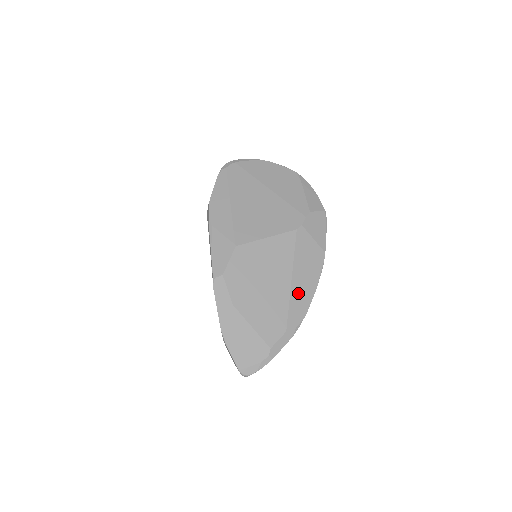
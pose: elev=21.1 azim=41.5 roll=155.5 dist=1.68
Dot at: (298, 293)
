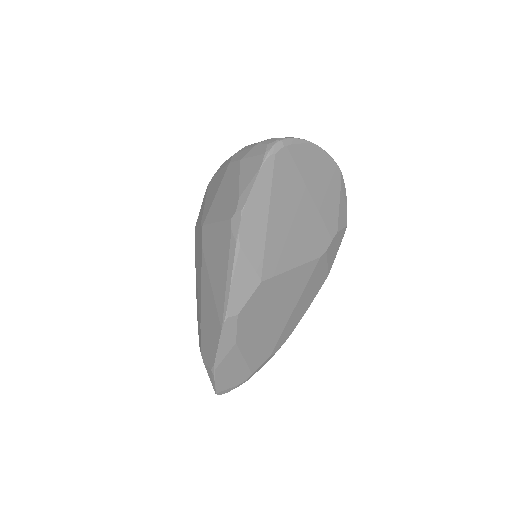
Dot at: (293, 320)
